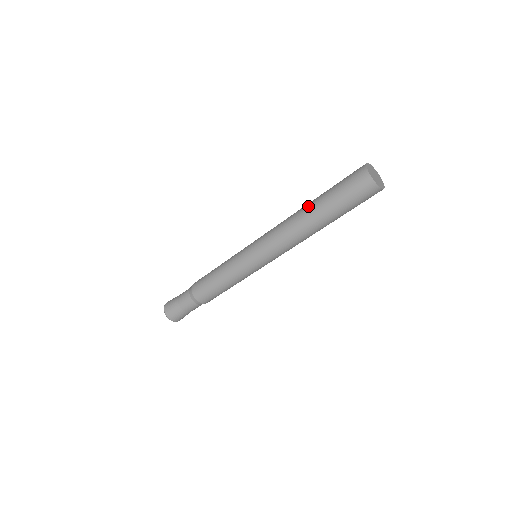
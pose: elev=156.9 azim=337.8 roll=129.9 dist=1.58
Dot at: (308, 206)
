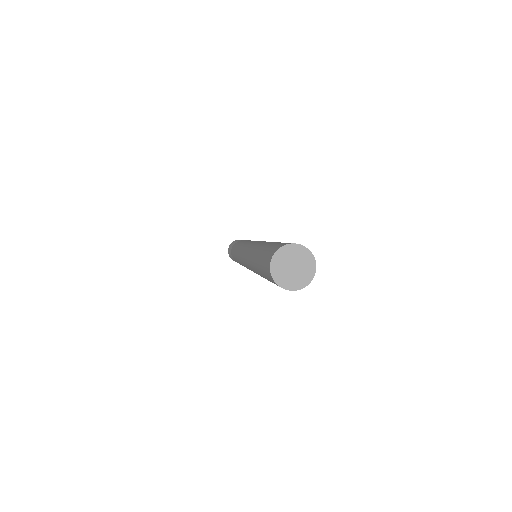
Dot at: (258, 248)
